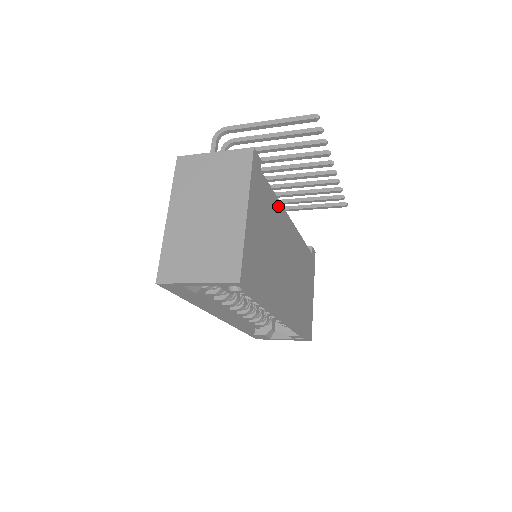
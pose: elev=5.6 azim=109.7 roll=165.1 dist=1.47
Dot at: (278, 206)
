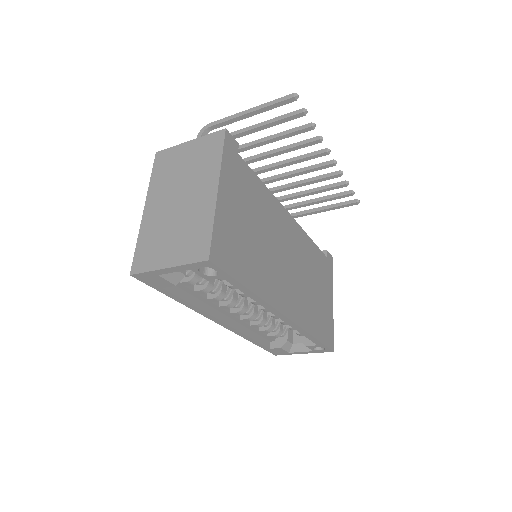
Dot at: (268, 196)
